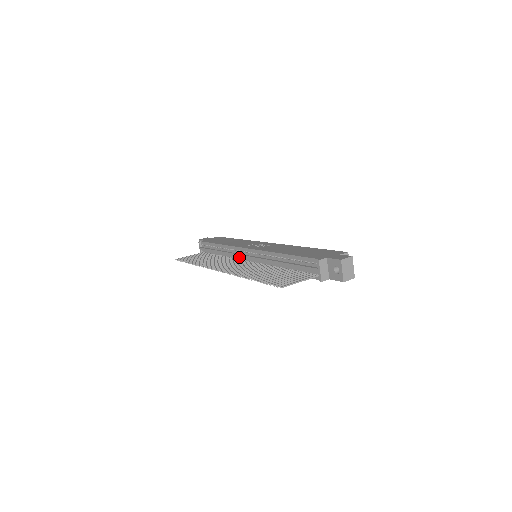
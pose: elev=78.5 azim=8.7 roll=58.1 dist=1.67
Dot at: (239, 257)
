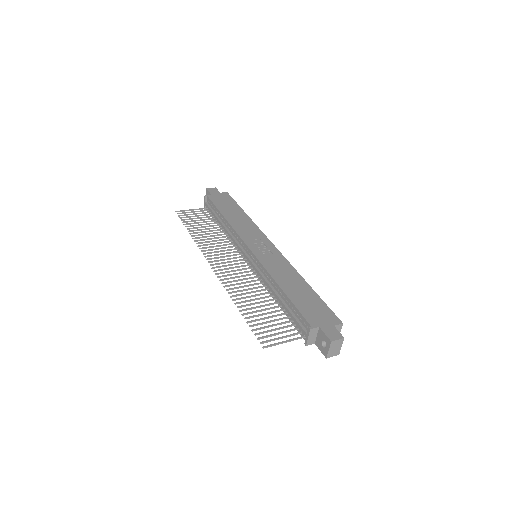
Dot at: (239, 249)
